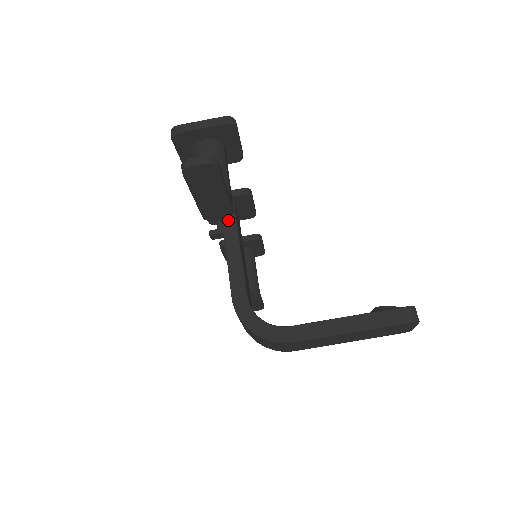
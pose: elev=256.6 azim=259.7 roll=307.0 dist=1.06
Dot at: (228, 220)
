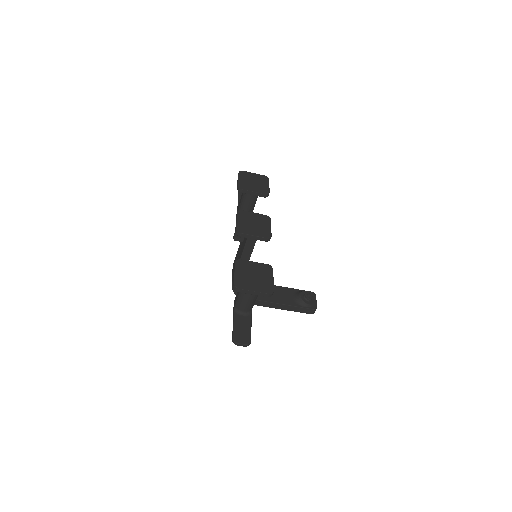
Dot at: (248, 247)
